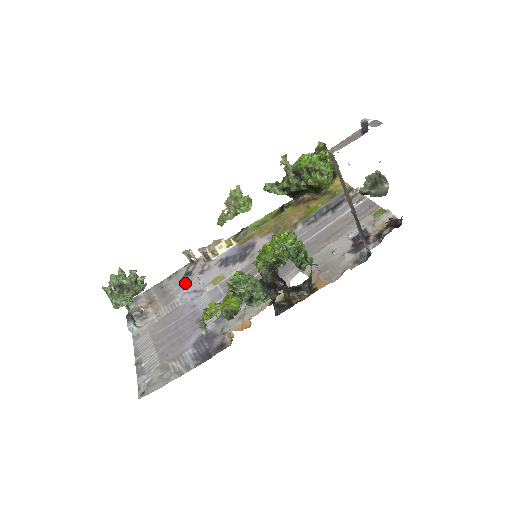
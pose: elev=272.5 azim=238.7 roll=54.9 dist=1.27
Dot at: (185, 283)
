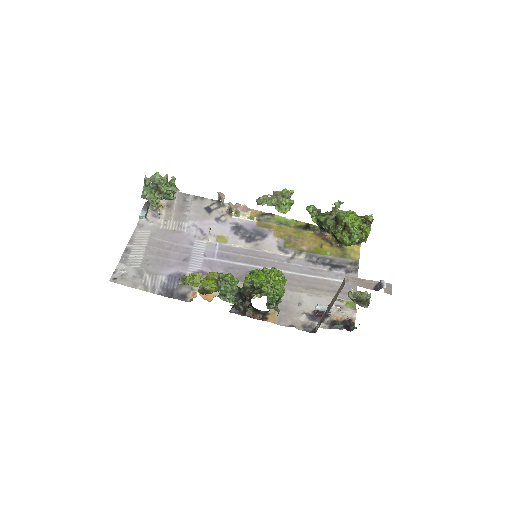
Dot at: (201, 216)
